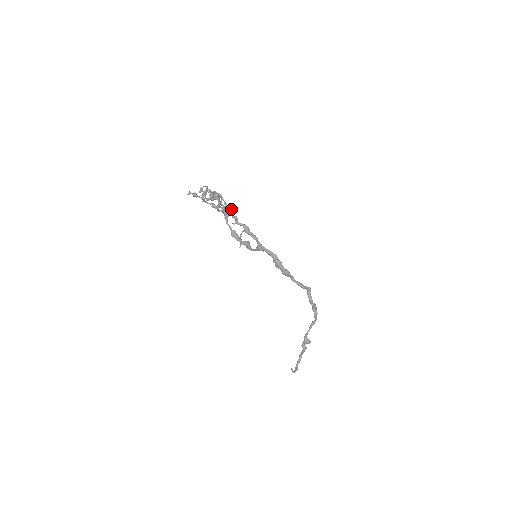
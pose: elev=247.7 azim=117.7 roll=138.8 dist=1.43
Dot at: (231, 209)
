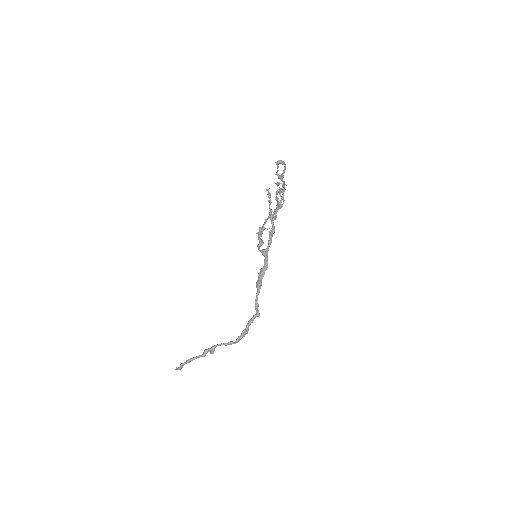
Dot at: (280, 206)
